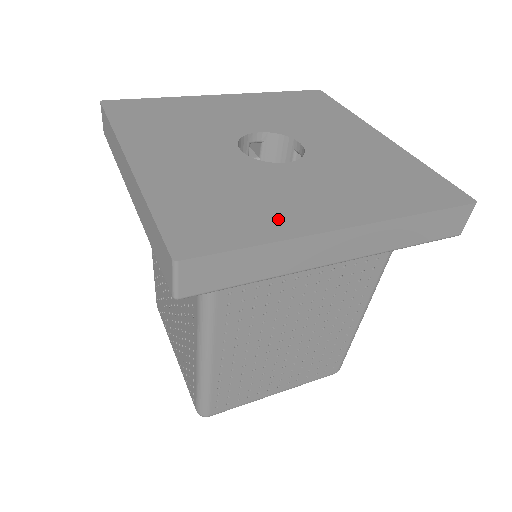
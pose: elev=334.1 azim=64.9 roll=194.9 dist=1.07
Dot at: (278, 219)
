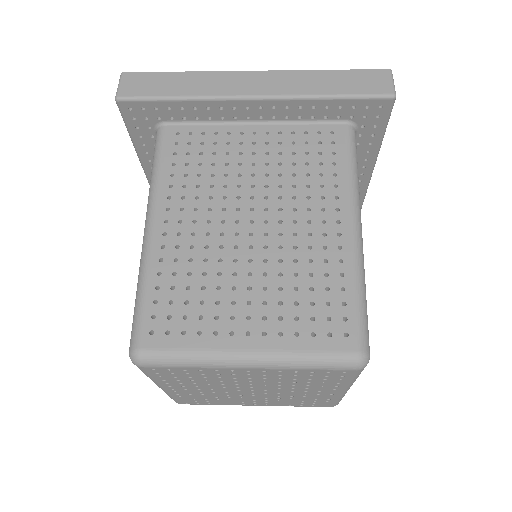
Dot at: occluded
